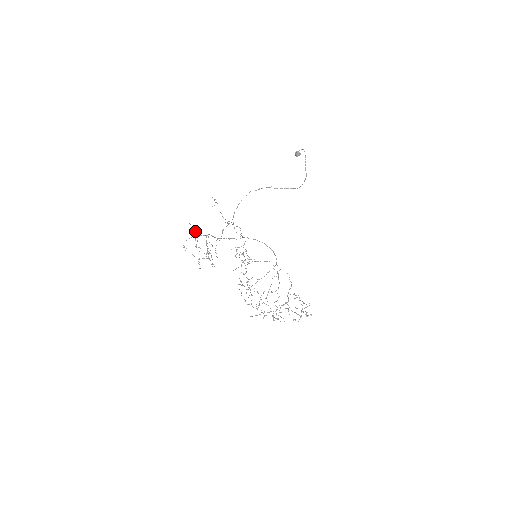
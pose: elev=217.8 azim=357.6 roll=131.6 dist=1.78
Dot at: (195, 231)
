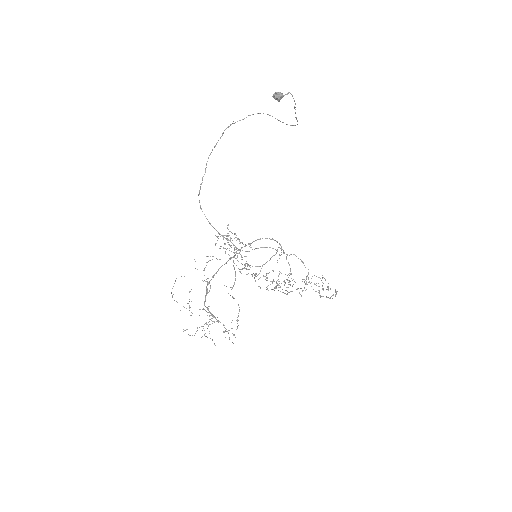
Dot at: occluded
